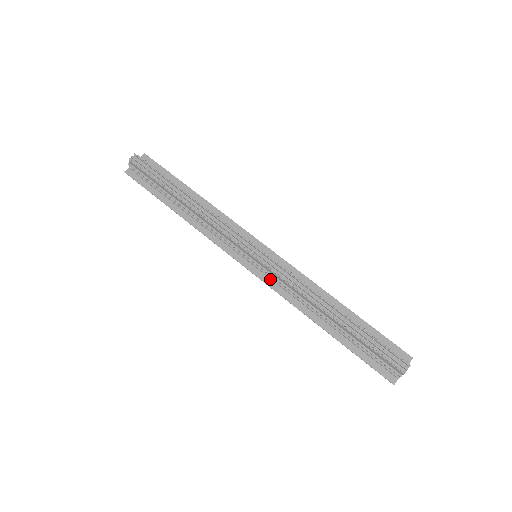
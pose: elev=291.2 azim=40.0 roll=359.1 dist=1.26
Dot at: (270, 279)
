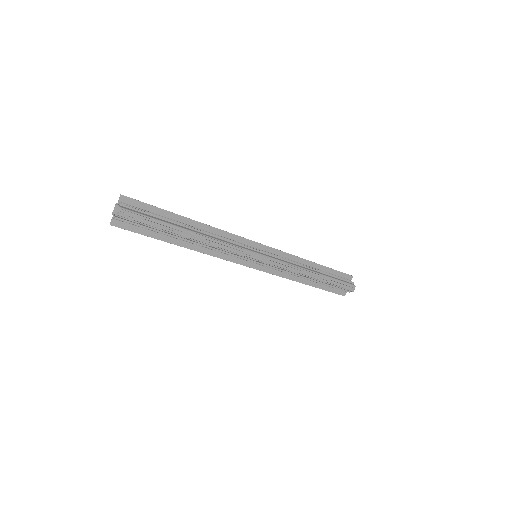
Dot at: (268, 268)
